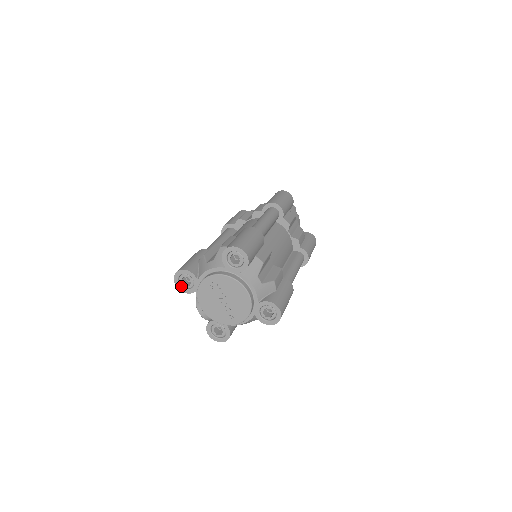
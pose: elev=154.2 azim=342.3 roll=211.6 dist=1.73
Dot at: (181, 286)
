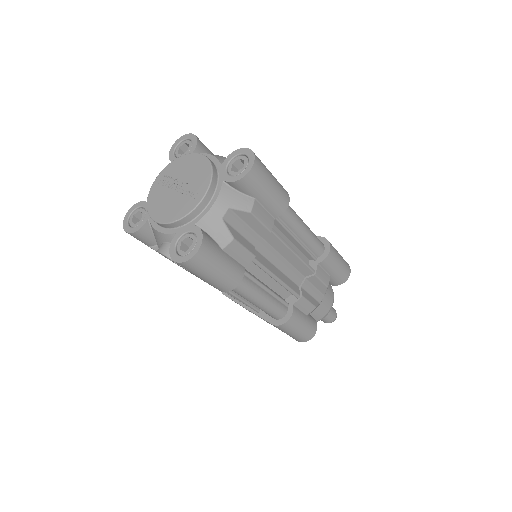
Dot at: (132, 227)
